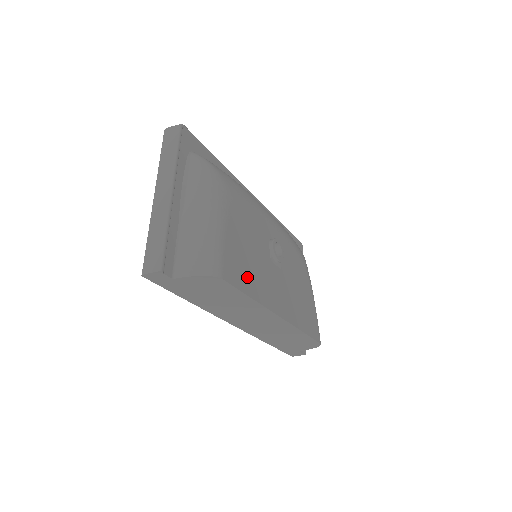
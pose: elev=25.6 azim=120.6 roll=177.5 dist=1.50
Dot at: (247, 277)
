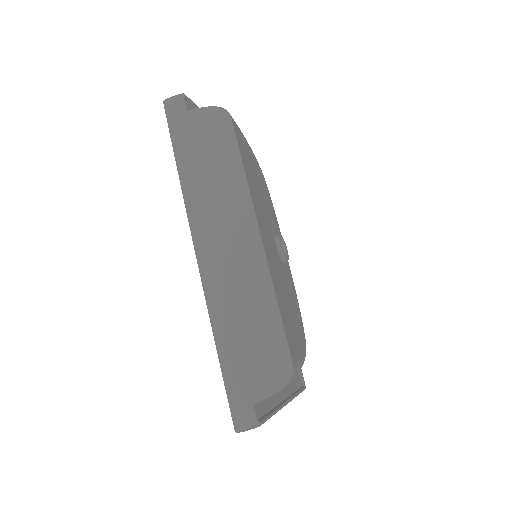
Dot at: (248, 169)
